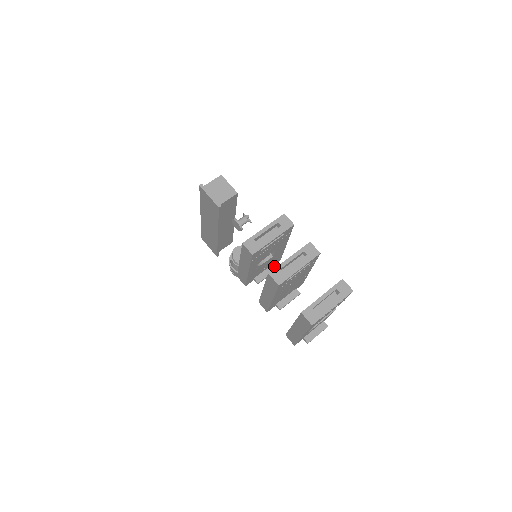
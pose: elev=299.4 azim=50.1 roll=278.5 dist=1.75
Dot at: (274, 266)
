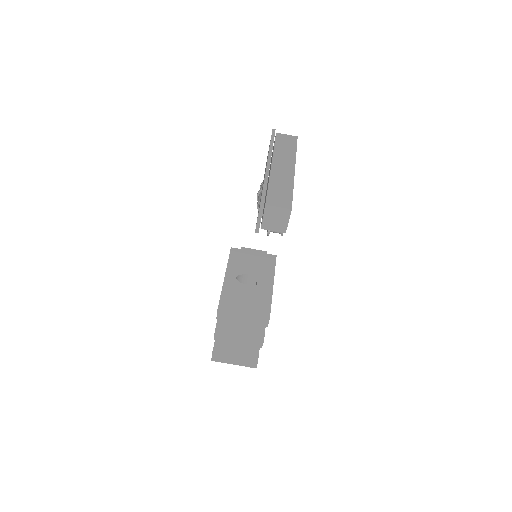
Dot at: occluded
